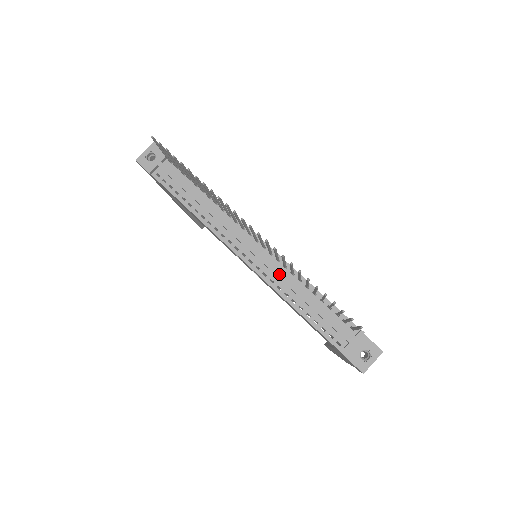
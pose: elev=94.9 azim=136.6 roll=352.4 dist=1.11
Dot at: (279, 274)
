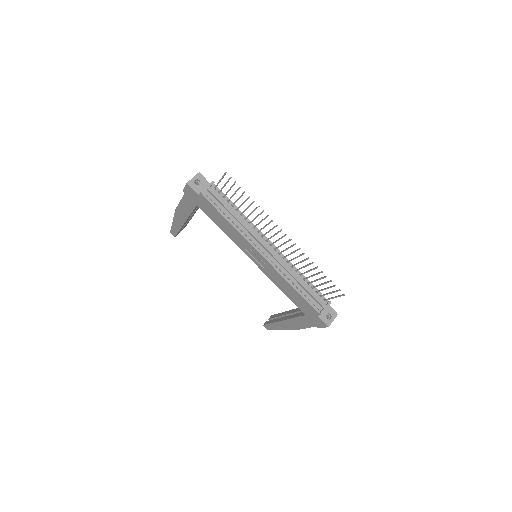
Dot at: (285, 266)
